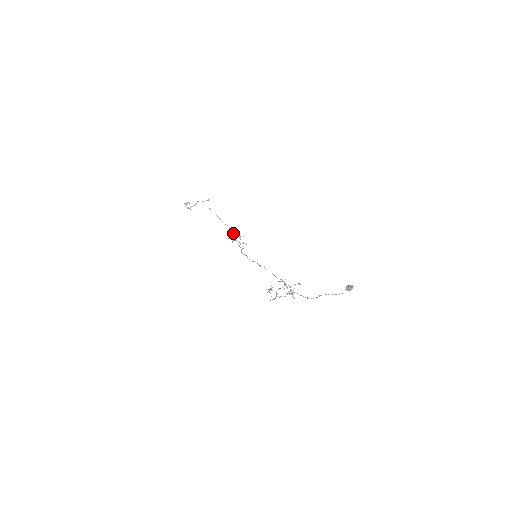
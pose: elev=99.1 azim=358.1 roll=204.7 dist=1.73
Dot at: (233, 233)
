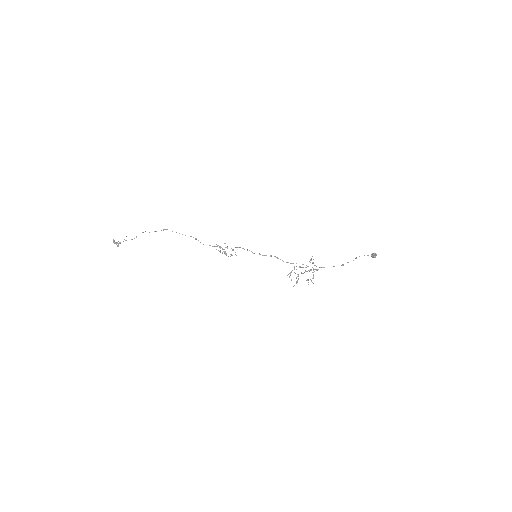
Dot at: (214, 246)
